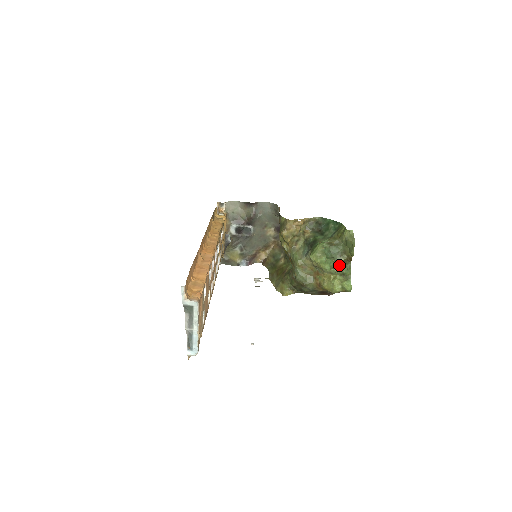
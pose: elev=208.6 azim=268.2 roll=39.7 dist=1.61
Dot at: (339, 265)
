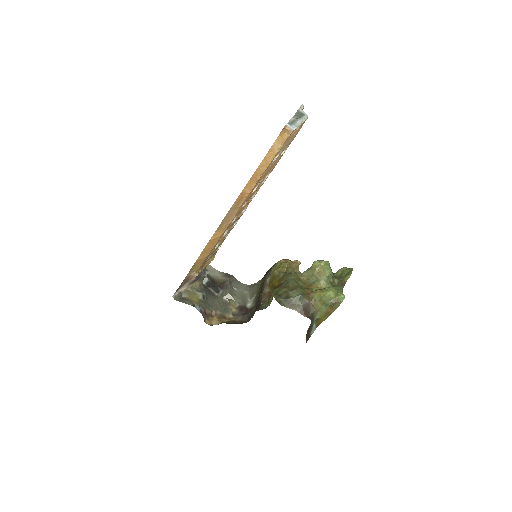
Dot at: (333, 284)
